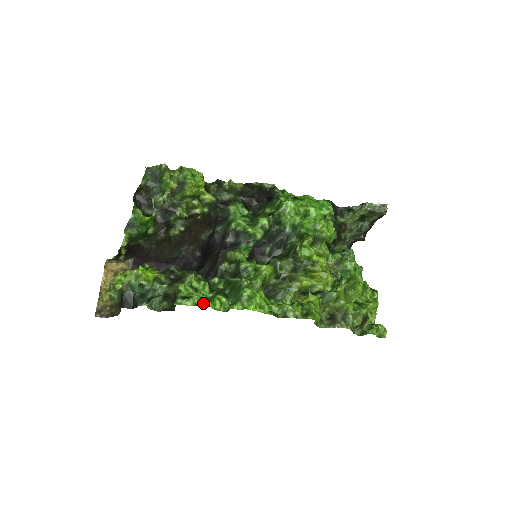
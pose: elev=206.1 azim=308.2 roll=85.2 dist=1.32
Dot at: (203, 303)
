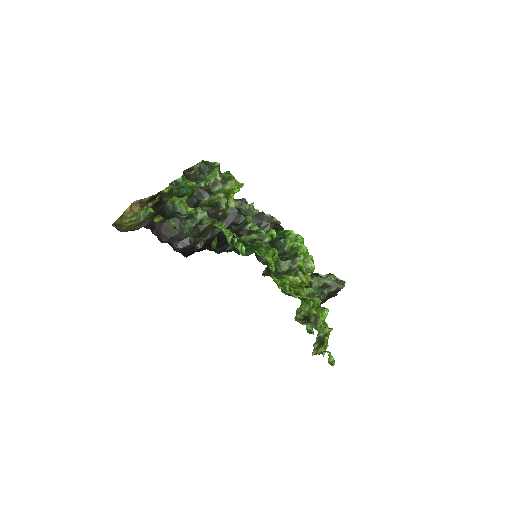
Dot at: (235, 235)
